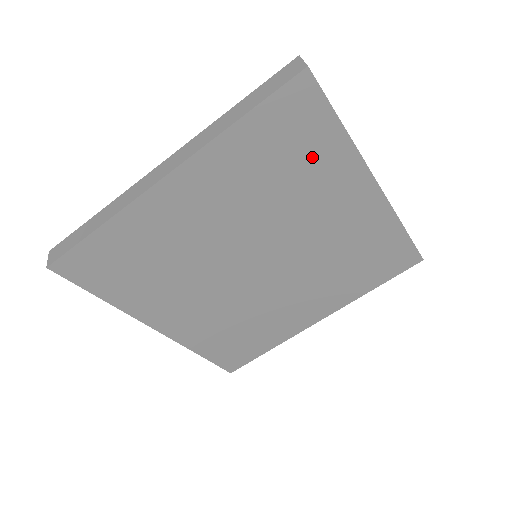
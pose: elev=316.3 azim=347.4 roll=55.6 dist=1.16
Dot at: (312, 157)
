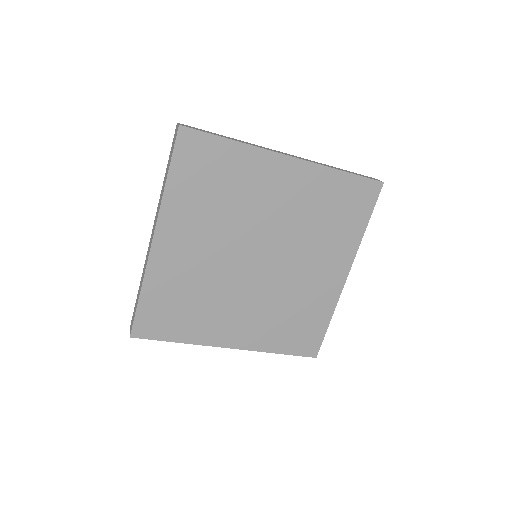
Dot at: (344, 225)
